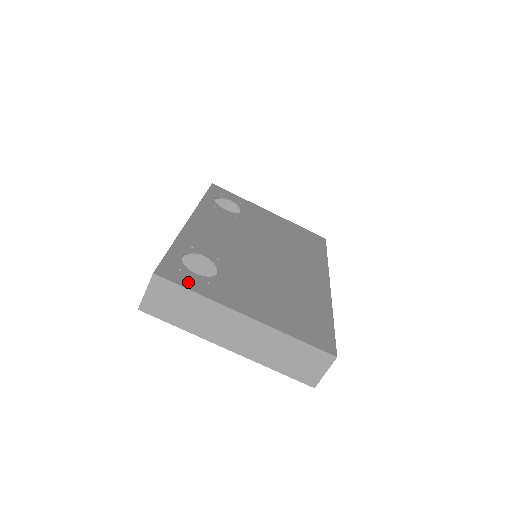
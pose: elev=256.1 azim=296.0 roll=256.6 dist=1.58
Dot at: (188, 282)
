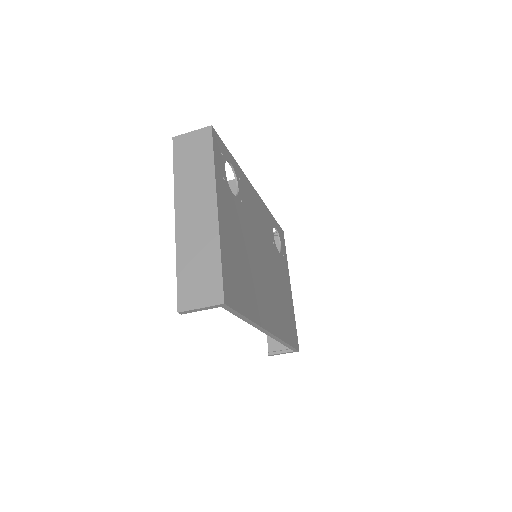
Dot at: (218, 157)
